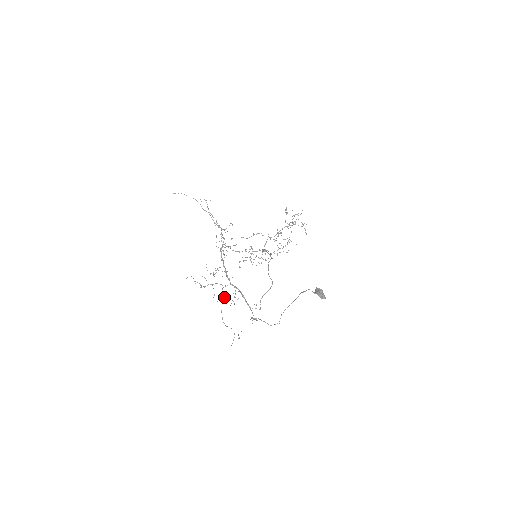
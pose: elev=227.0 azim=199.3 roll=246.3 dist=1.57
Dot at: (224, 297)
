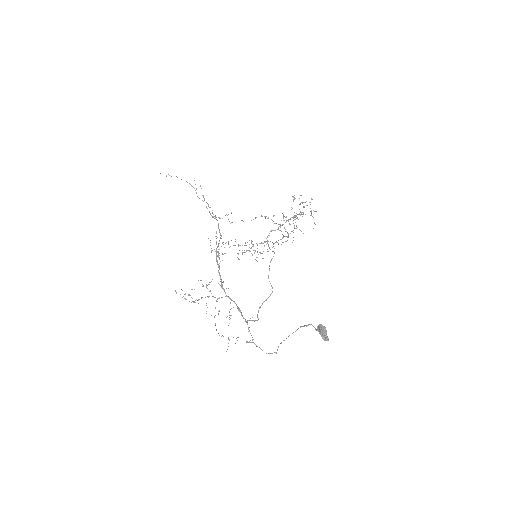
Dot at: (218, 311)
